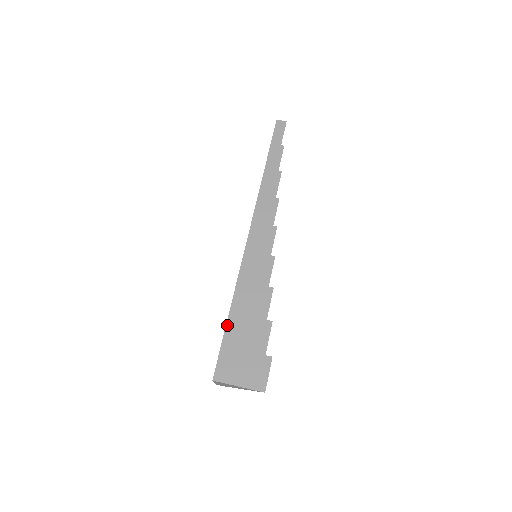
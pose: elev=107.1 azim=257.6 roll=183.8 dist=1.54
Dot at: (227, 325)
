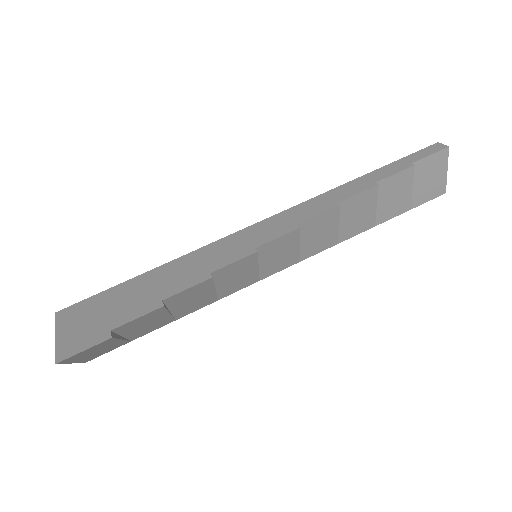
Dot at: (132, 279)
